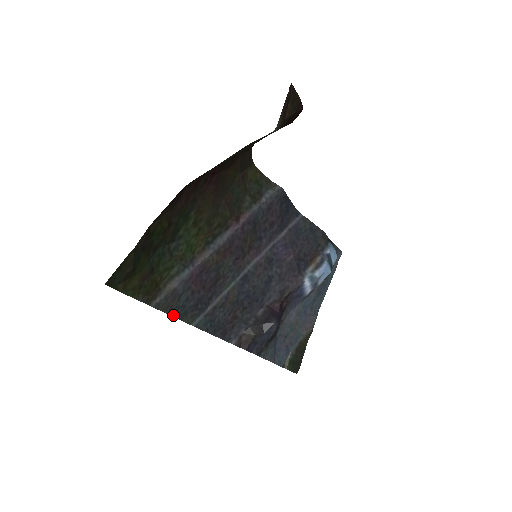
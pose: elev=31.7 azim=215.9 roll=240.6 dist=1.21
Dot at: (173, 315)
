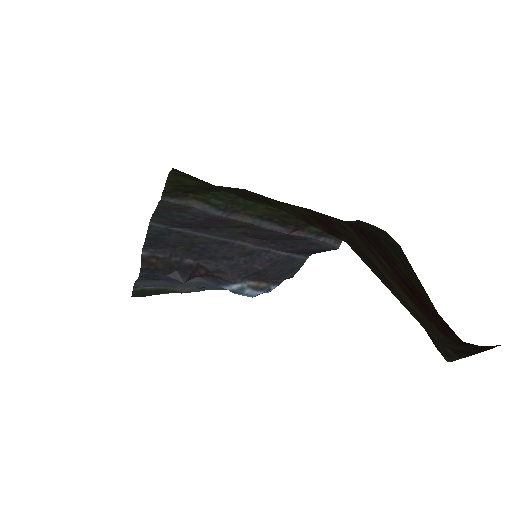
Dot at: (157, 210)
